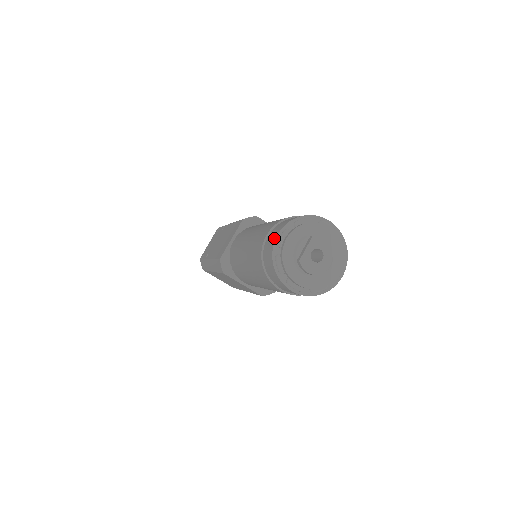
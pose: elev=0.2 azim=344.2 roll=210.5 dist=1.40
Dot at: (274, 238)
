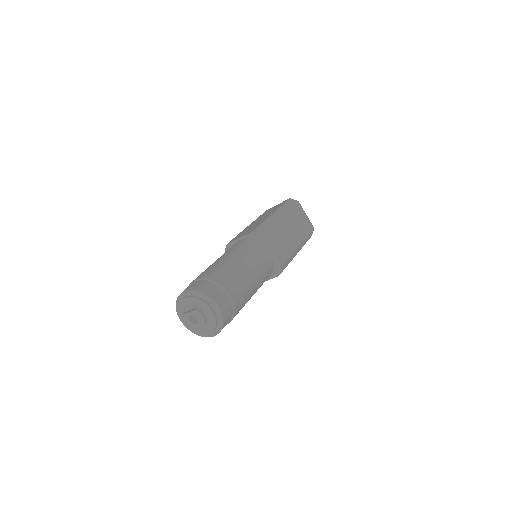
Dot at: (184, 291)
